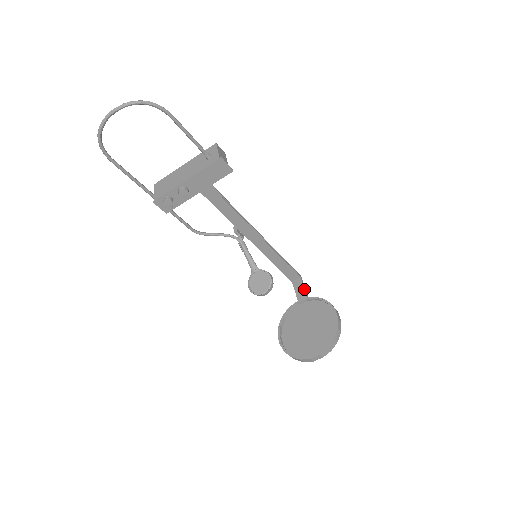
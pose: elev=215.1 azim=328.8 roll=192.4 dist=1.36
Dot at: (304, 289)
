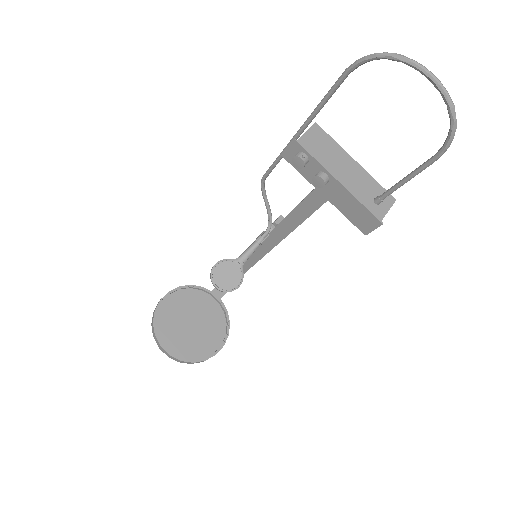
Dot at: occluded
